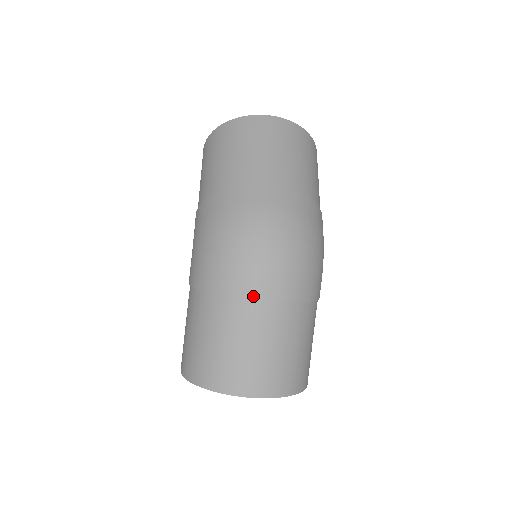
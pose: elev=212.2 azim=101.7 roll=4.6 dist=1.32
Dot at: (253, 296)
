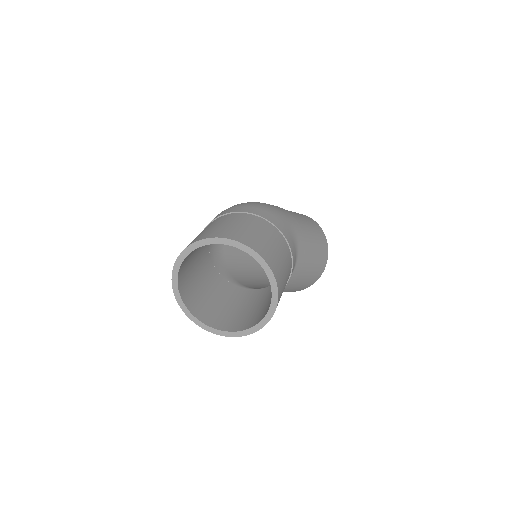
Dot at: occluded
